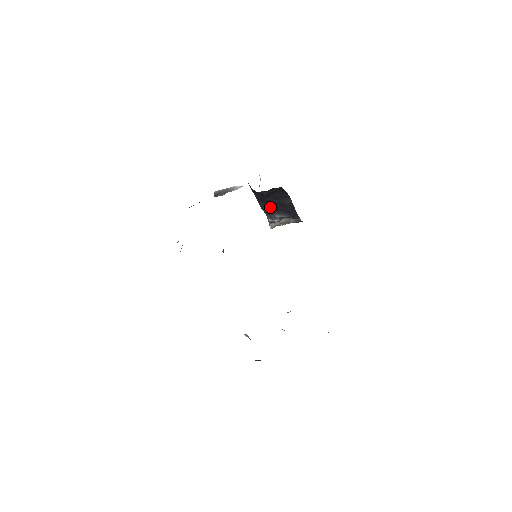
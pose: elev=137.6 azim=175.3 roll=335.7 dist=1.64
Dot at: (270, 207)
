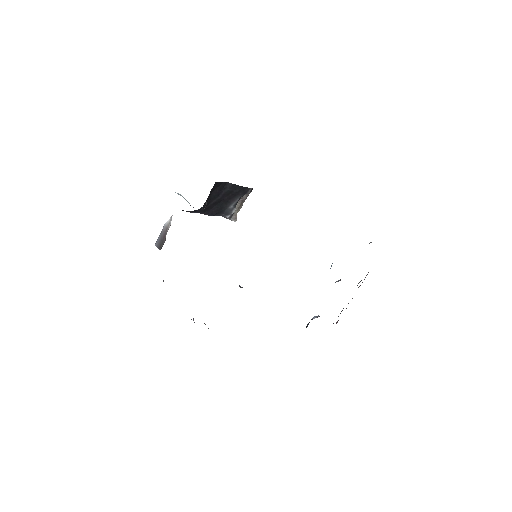
Dot at: (218, 207)
